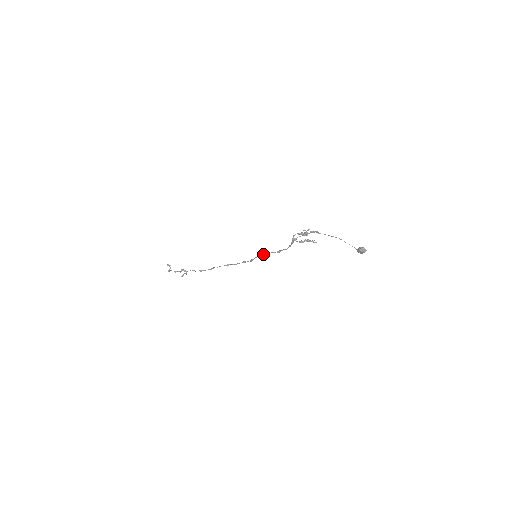
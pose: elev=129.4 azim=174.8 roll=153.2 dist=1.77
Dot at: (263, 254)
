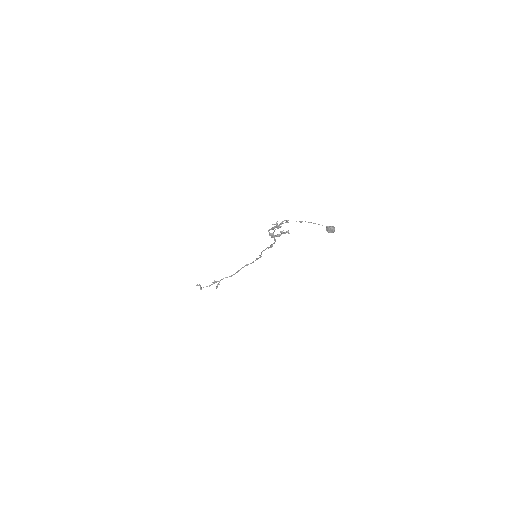
Dot at: (262, 251)
